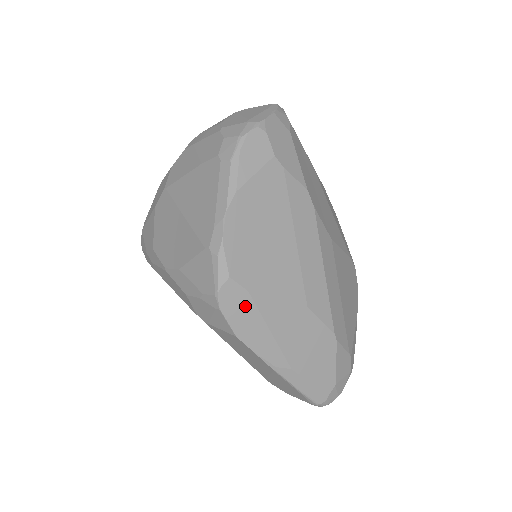
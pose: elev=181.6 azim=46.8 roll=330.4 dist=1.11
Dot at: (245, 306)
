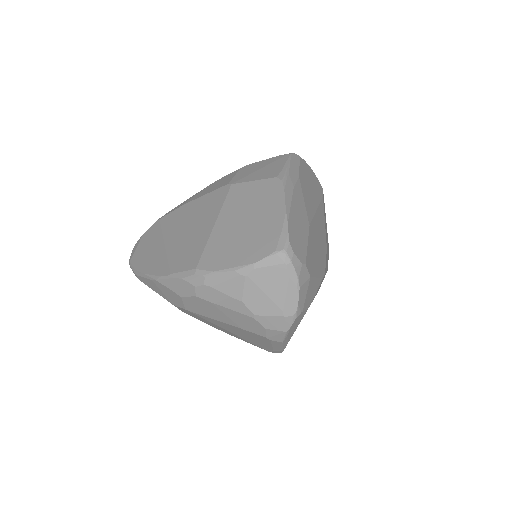
Dot at: occluded
